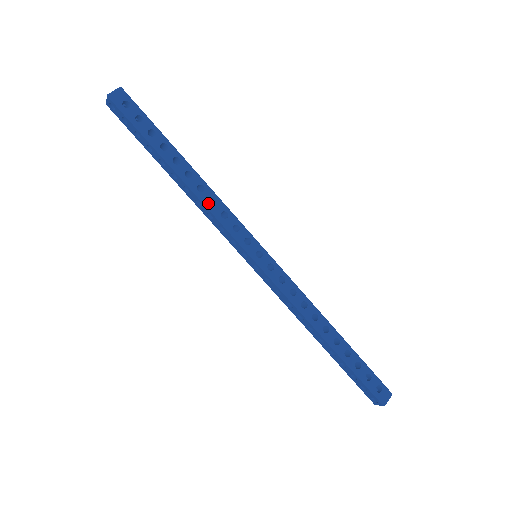
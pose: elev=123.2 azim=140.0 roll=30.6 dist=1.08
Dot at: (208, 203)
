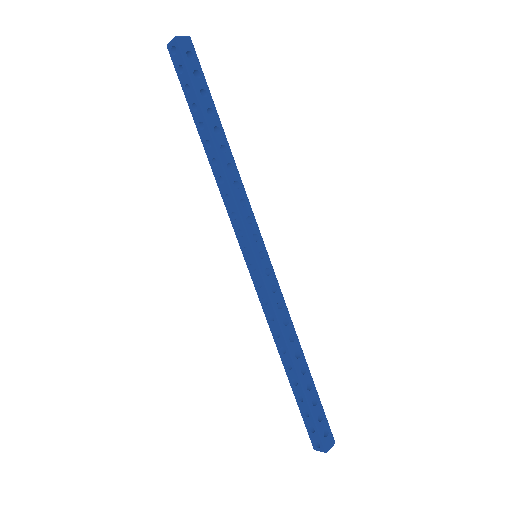
Dot at: (232, 184)
